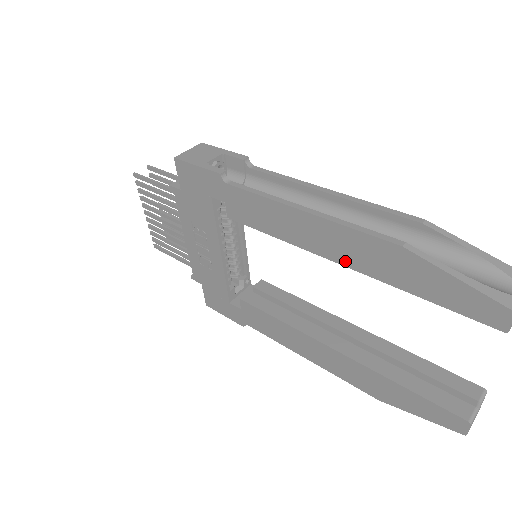
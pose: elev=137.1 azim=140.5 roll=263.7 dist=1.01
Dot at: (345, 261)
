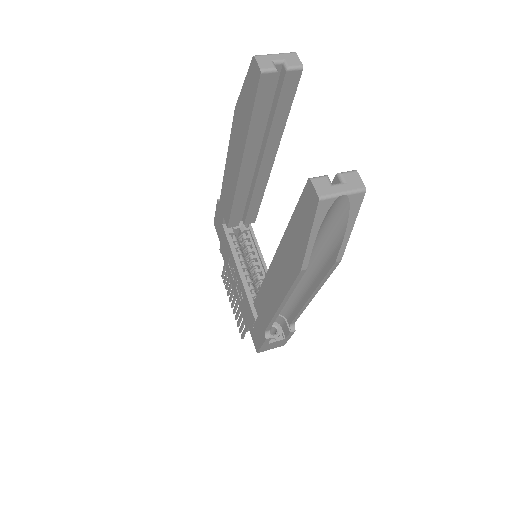
Dot at: (239, 162)
